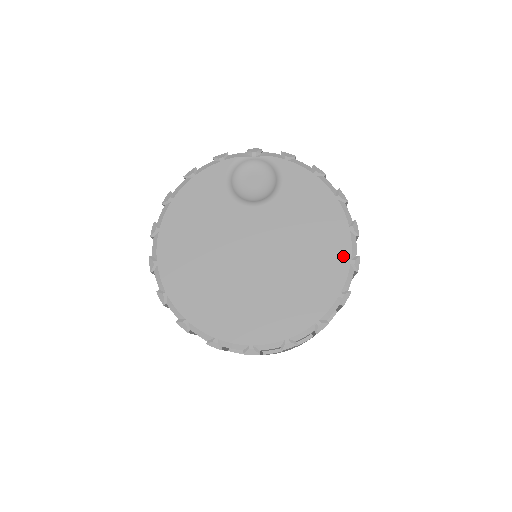
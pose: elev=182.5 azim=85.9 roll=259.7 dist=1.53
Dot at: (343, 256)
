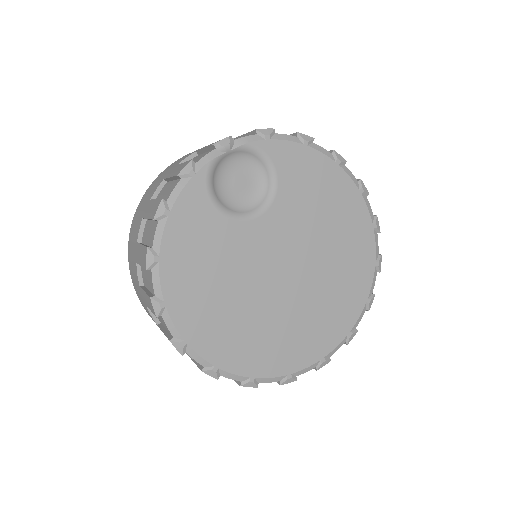
Dot at: (365, 224)
